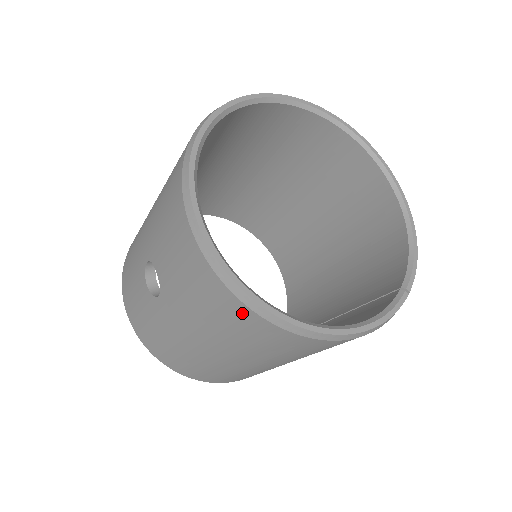
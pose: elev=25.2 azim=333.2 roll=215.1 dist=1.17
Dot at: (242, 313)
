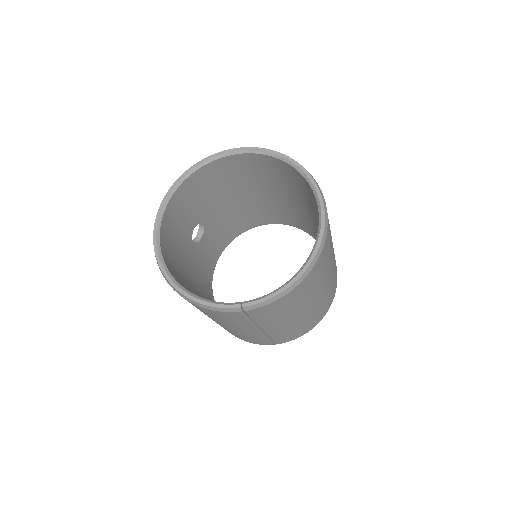
Dot at: occluded
